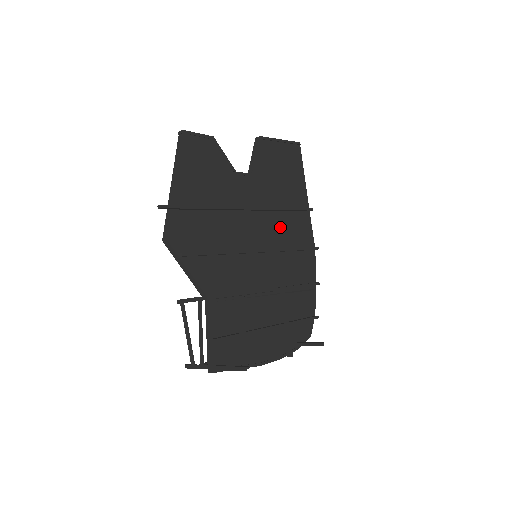
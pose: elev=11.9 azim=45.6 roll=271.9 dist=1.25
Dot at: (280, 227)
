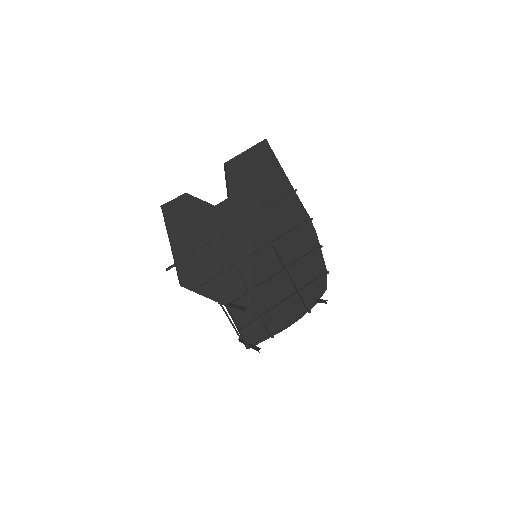
Dot at: (270, 222)
